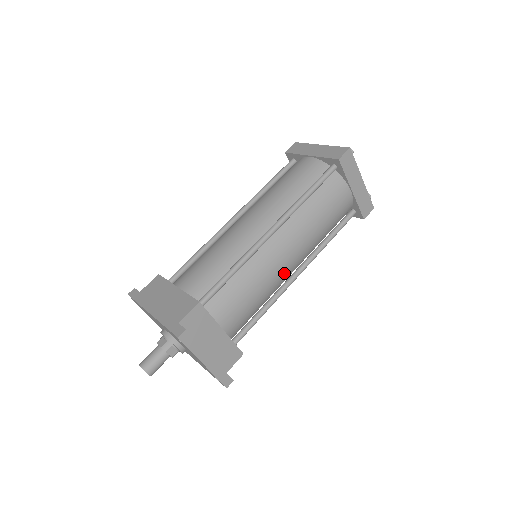
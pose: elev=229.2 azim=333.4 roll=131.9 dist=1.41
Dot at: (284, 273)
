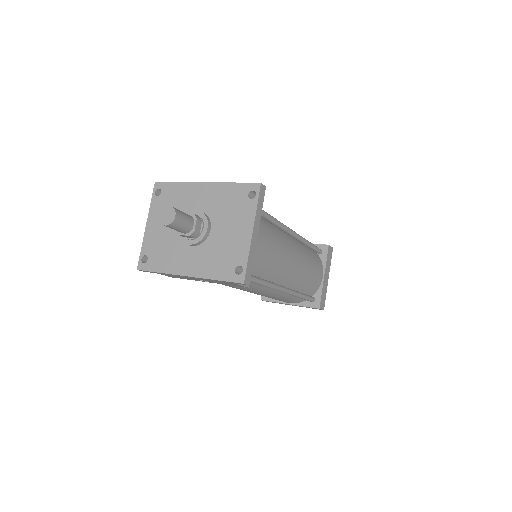
Dot at: (286, 270)
